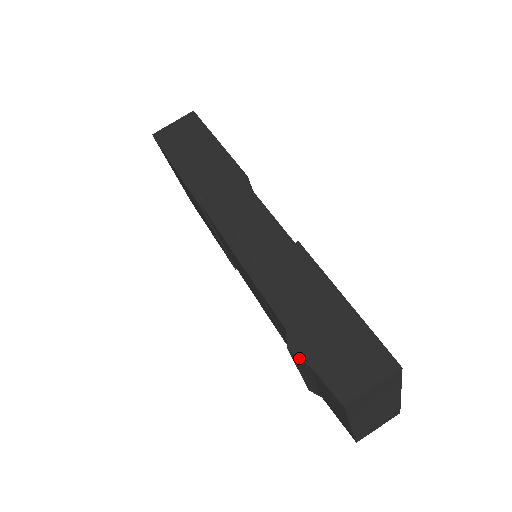
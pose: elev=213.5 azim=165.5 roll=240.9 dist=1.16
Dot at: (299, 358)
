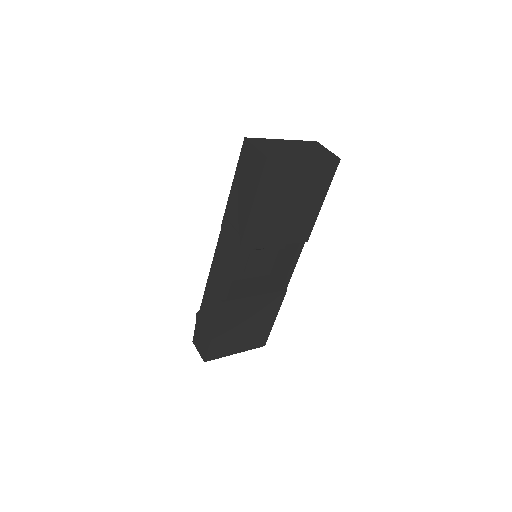
Dot at: (196, 319)
